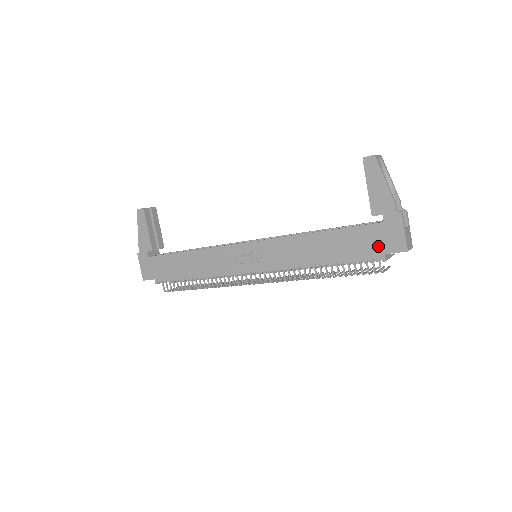
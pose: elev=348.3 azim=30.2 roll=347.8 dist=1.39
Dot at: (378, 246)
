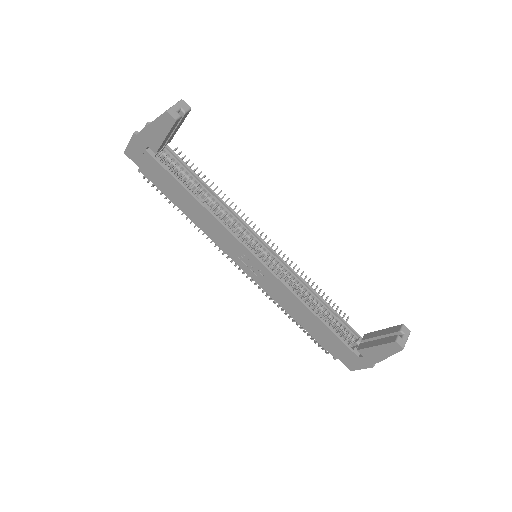
Dot at: (340, 355)
